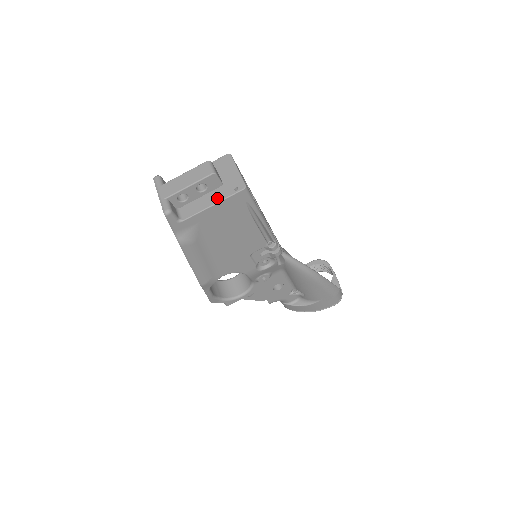
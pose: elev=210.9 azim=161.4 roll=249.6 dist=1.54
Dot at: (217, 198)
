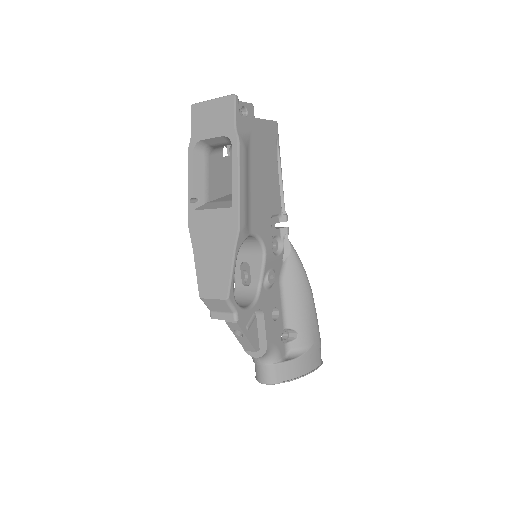
Dot at: occluded
